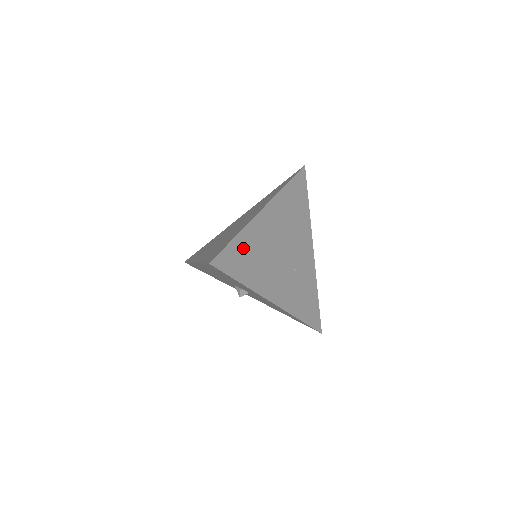
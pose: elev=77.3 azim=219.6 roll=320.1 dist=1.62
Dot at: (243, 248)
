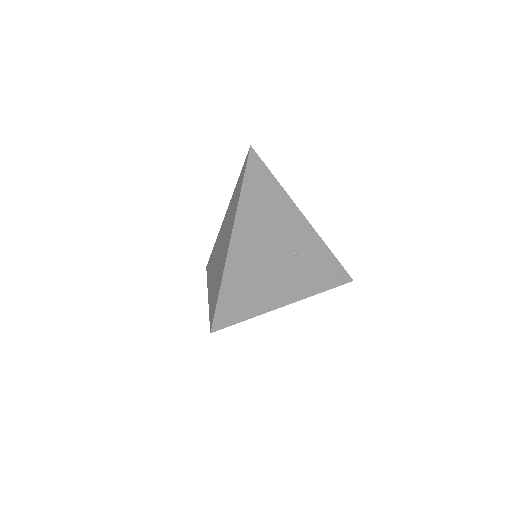
Dot at: (233, 289)
